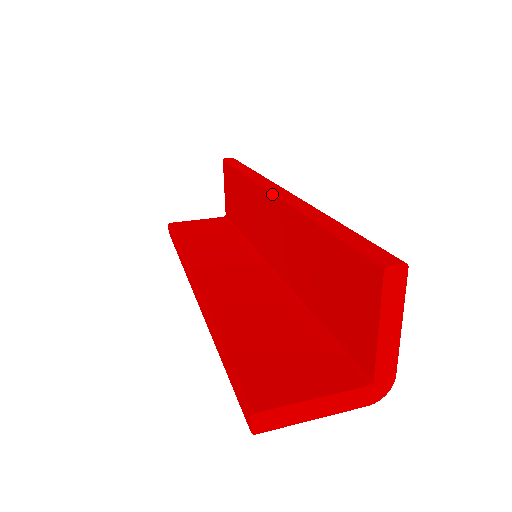
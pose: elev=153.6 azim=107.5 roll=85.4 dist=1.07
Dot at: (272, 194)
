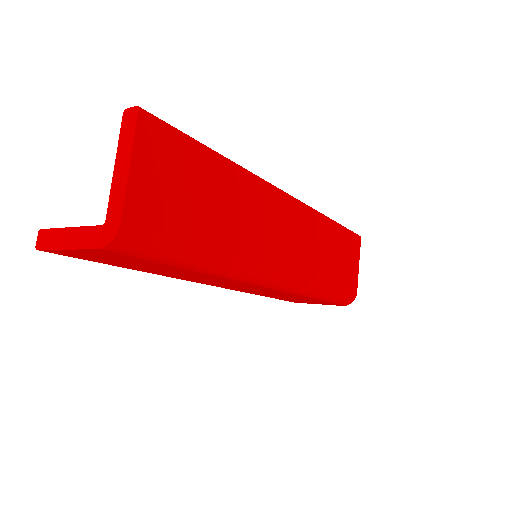
Dot at: occluded
